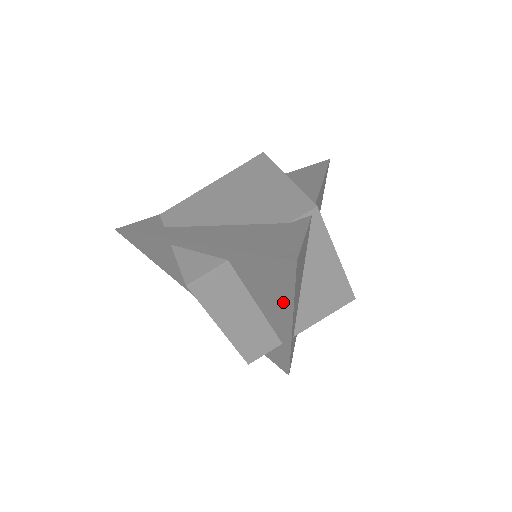
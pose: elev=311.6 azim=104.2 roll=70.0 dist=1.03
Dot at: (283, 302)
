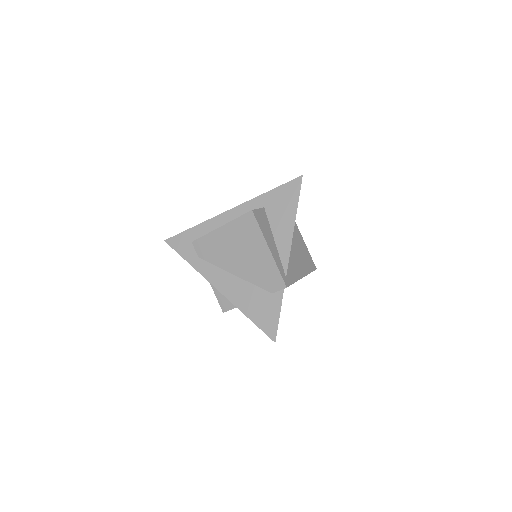
Dot at: occluded
